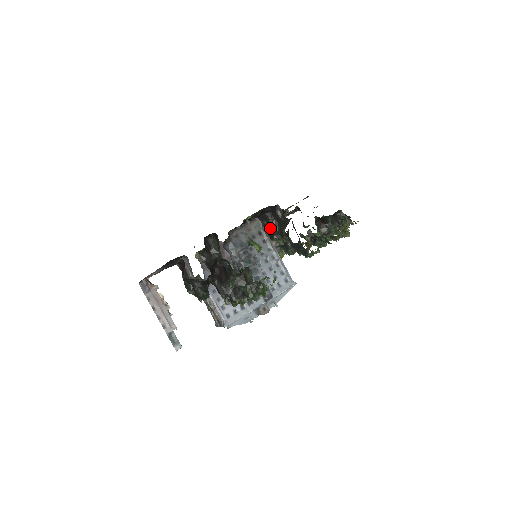
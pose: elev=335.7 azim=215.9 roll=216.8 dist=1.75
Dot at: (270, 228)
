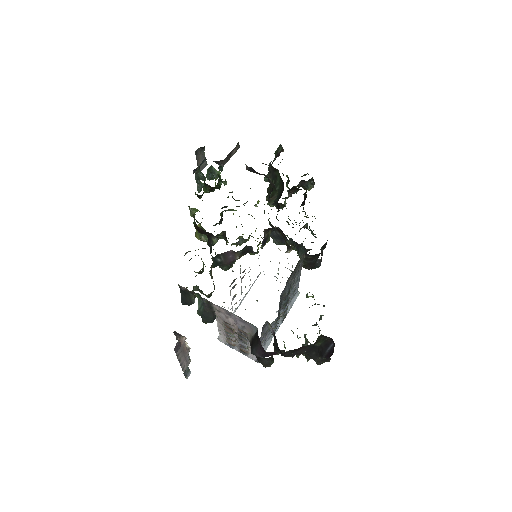
Dot at: (311, 262)
